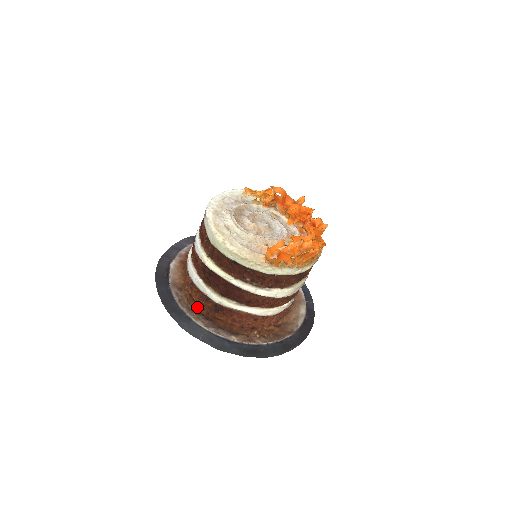
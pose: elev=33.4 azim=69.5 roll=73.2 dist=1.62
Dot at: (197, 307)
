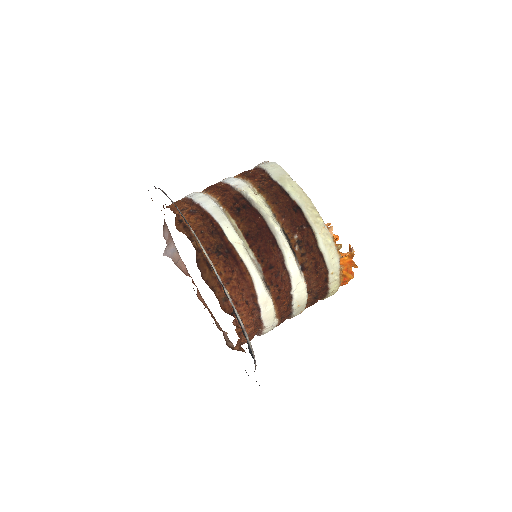
Dot at: (187, 235)
